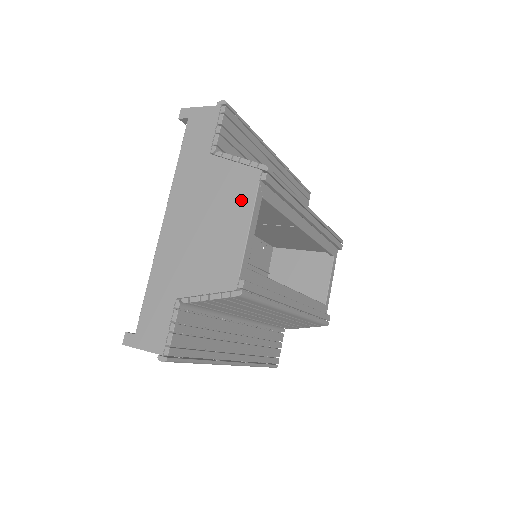
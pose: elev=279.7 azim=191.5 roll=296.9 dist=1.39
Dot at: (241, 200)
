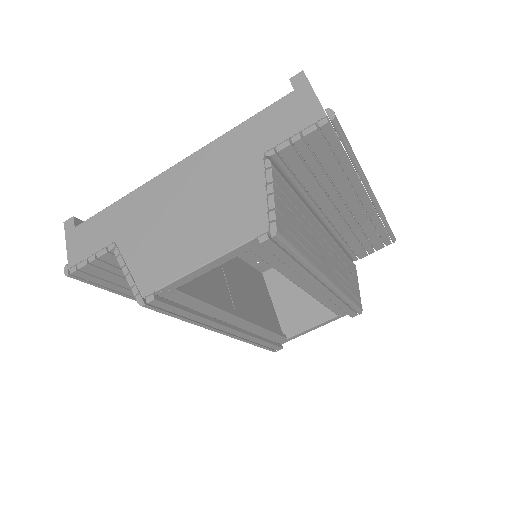
Dot at: (228, 232)
